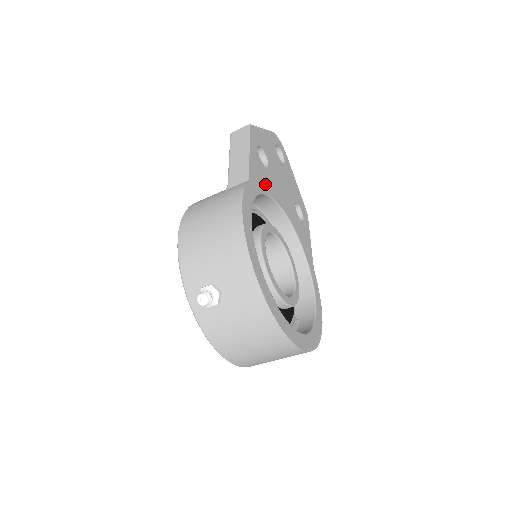
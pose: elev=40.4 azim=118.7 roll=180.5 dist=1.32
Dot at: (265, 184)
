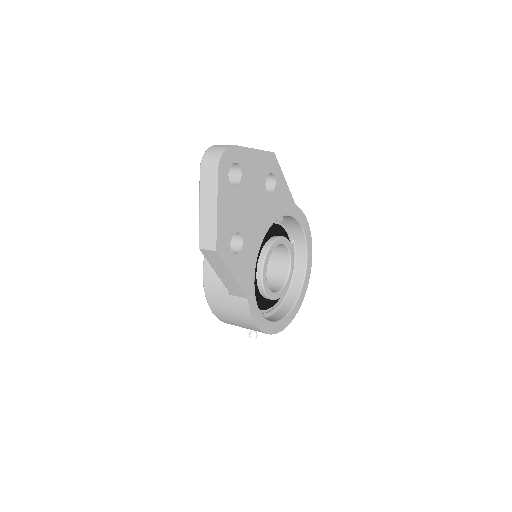
Dot at: (251, 263)
